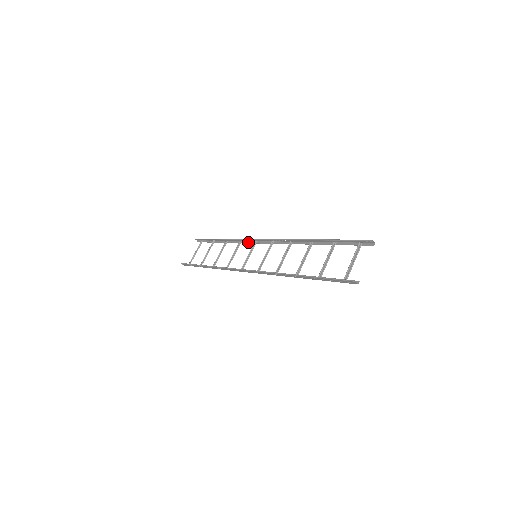
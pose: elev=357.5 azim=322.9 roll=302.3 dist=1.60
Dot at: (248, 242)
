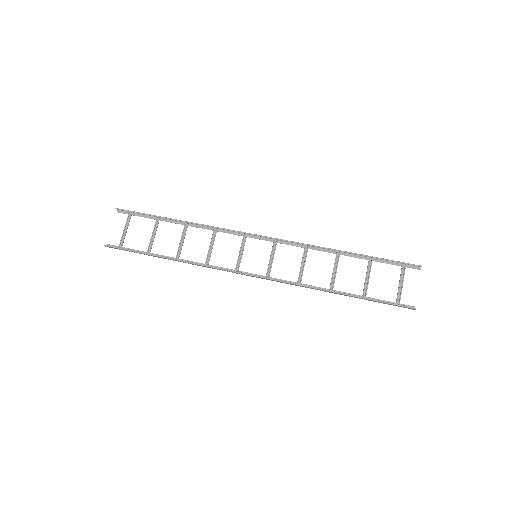
Dot at: (231, 233)
